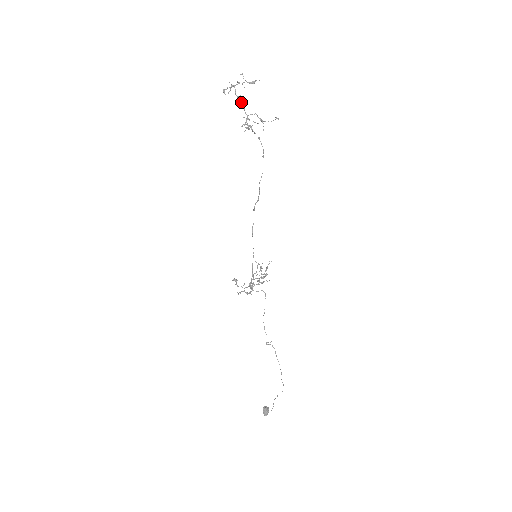
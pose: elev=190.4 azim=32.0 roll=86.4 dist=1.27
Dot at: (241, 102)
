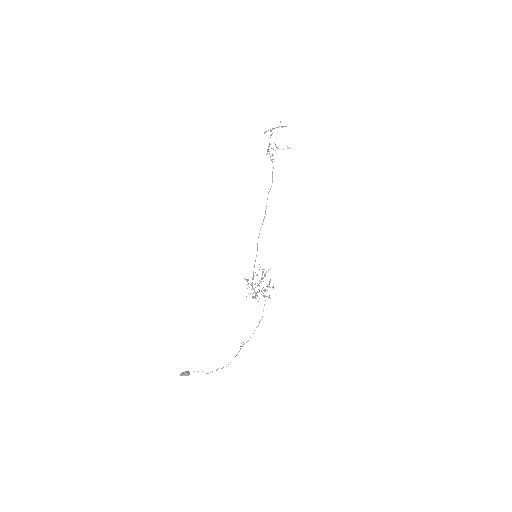
Dot at: (270, 137)
